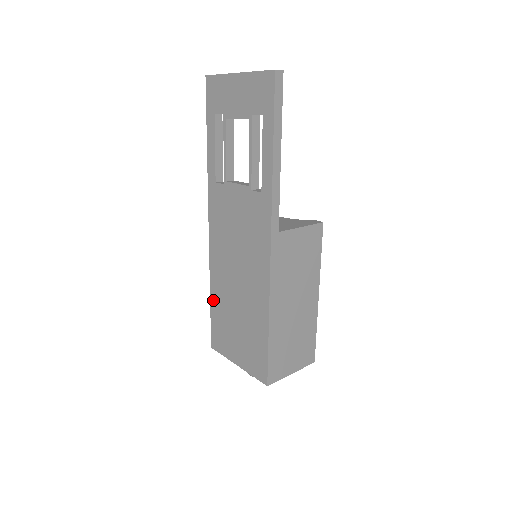
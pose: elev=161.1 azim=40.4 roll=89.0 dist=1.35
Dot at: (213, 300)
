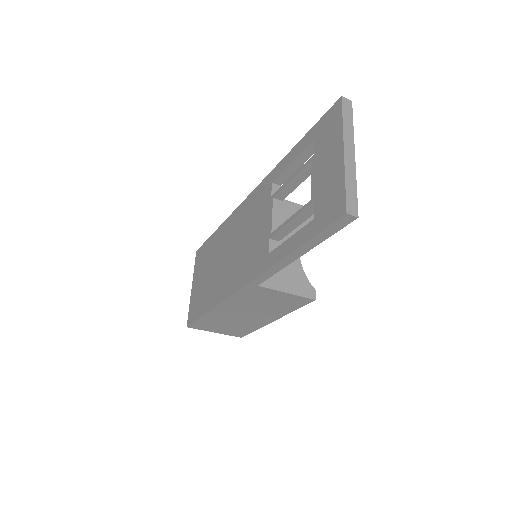
Dot at: (215, 235)
